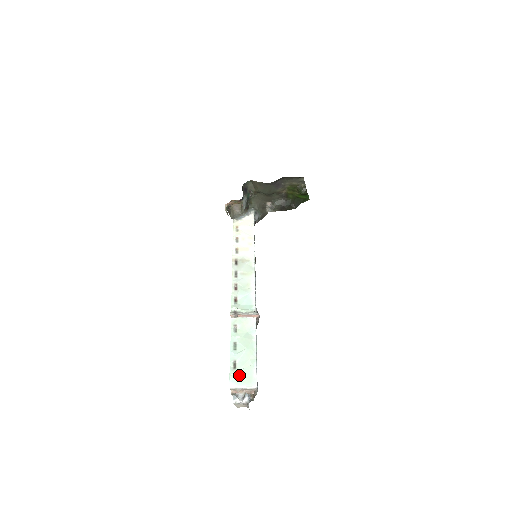
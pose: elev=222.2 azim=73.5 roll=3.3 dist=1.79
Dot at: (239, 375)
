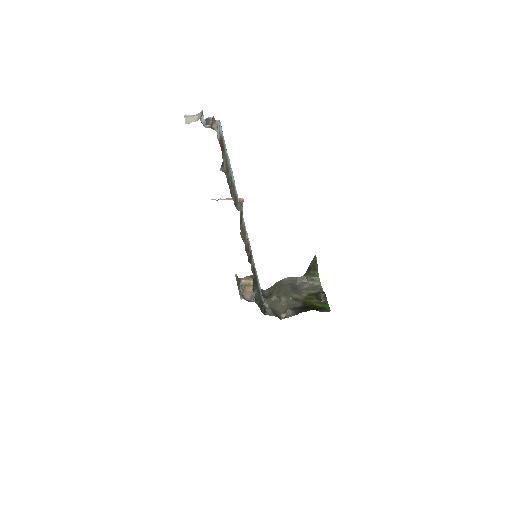
Dot at: occluded
